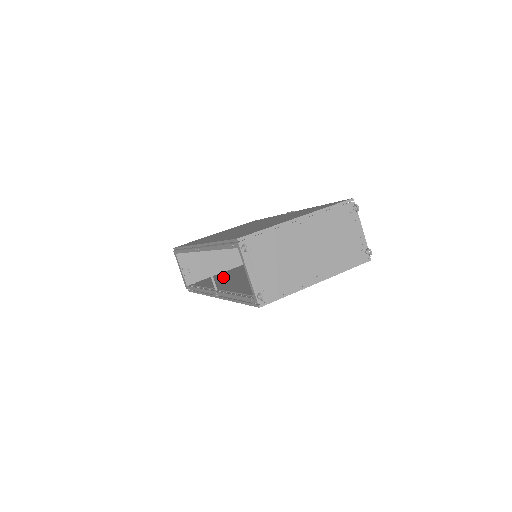
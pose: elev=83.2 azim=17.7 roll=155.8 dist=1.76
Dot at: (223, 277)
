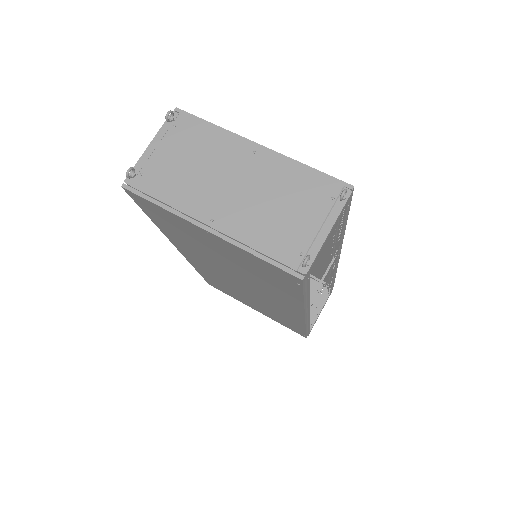
Dot at: occluded
